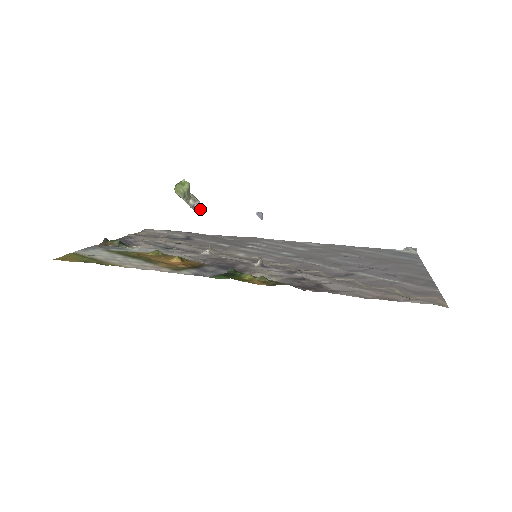
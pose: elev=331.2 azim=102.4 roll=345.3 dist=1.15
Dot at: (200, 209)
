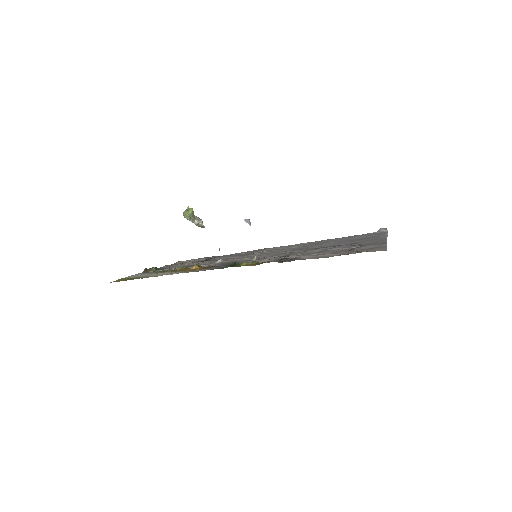
Dot at: (203, 225)
